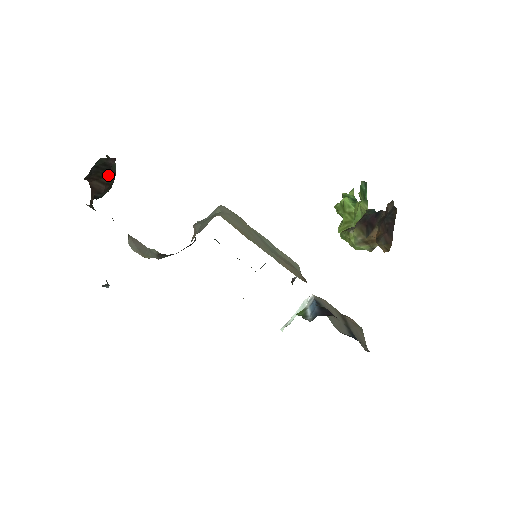
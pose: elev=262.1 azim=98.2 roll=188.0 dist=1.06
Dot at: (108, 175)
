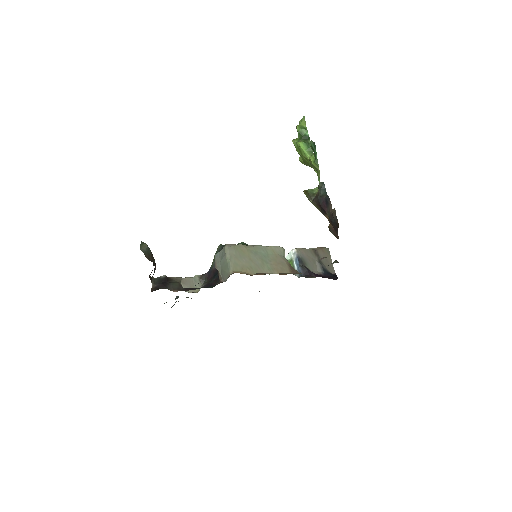
Dot at: occluded
